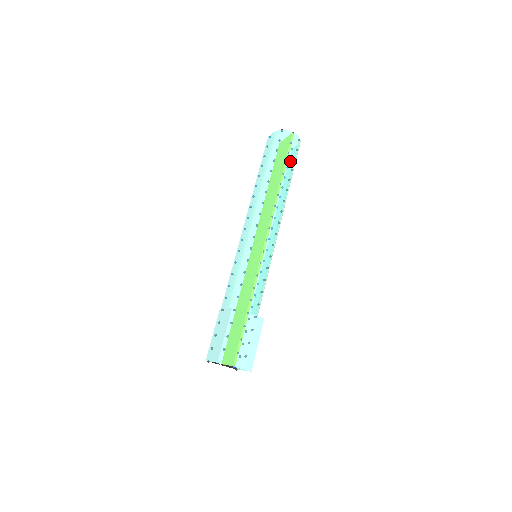
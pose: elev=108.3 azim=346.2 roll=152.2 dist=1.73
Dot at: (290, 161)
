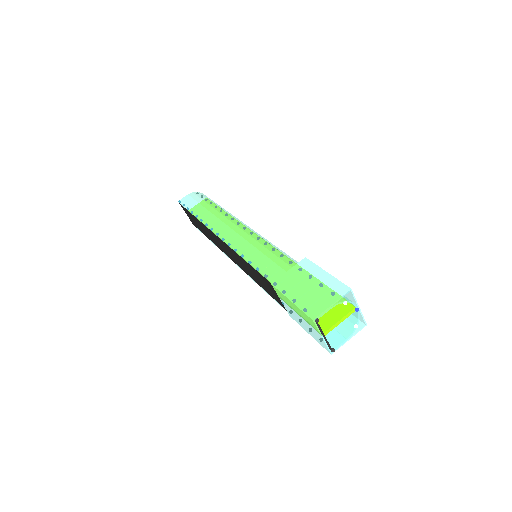
Dot at: occluded
